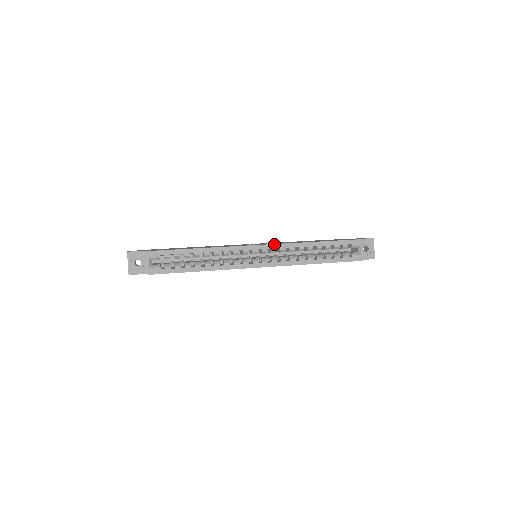
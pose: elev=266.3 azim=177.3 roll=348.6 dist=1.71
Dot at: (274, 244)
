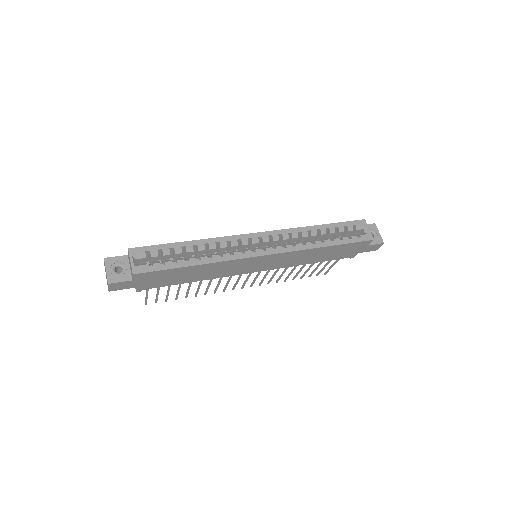
Dot at: (274, 230)
